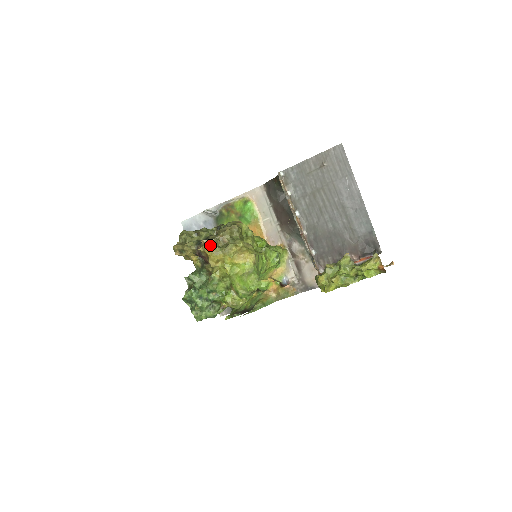
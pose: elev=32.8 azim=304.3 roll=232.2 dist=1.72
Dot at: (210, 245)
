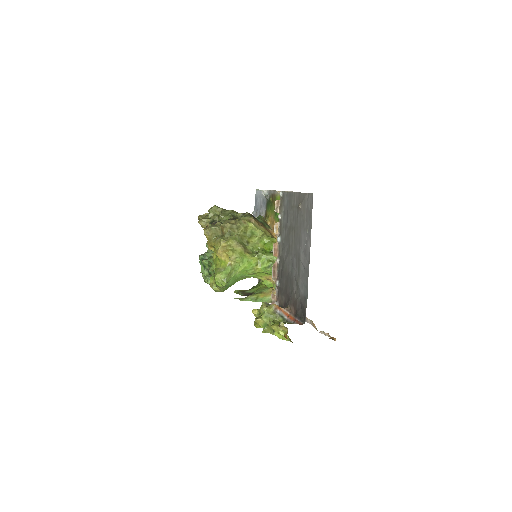
Dot at: (208, 230)
